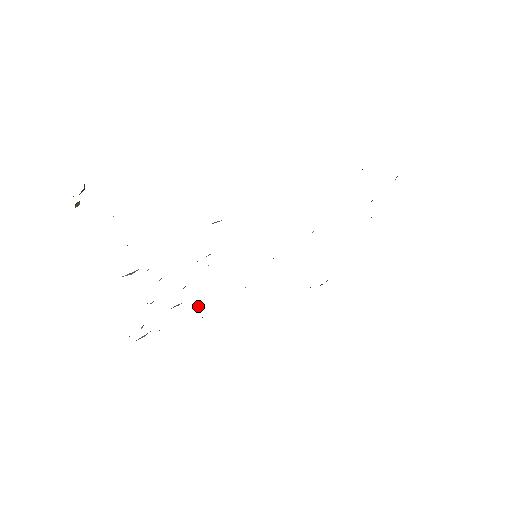
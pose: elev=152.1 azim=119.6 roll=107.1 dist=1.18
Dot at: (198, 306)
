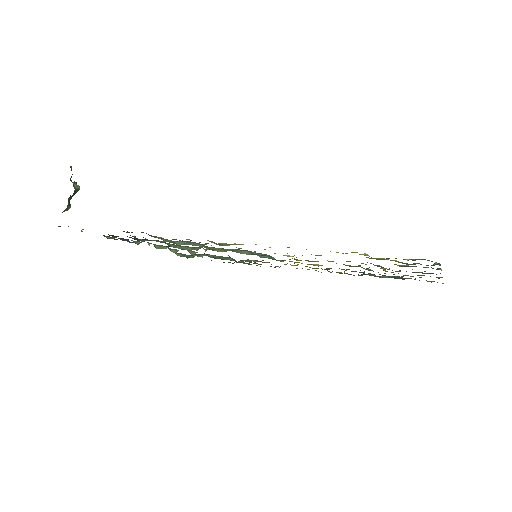
Dot at: (226, 258)
